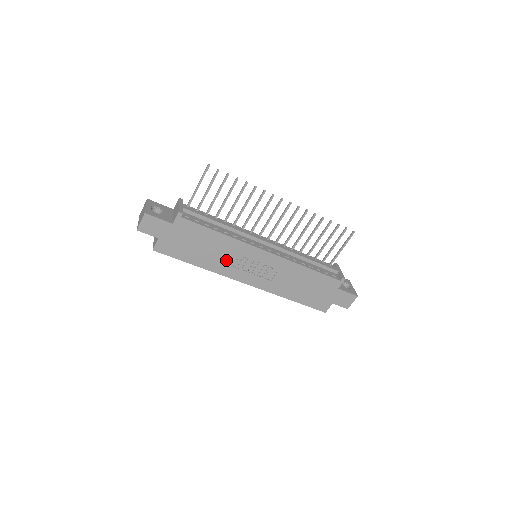
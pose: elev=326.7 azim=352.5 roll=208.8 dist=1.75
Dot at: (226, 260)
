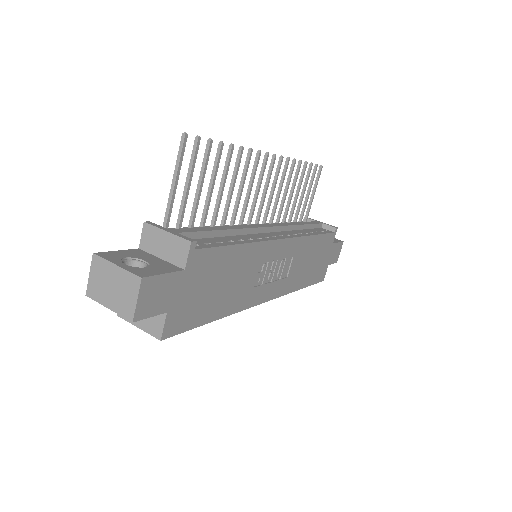
Dot at: (248, 283)
